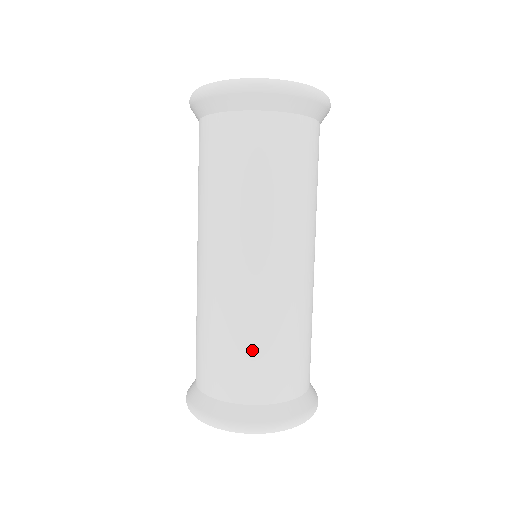
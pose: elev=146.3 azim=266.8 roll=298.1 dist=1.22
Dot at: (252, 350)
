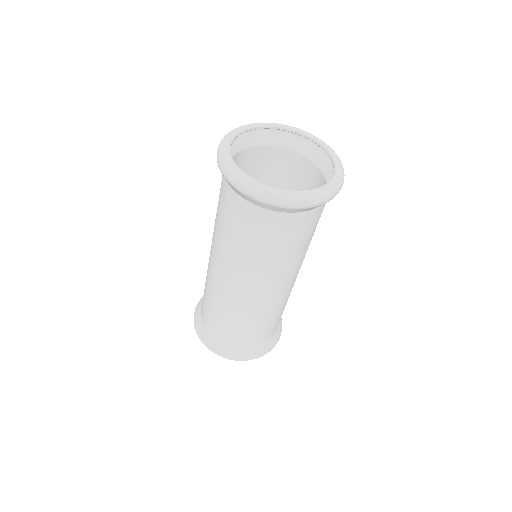
Dot at: (234, 326)
